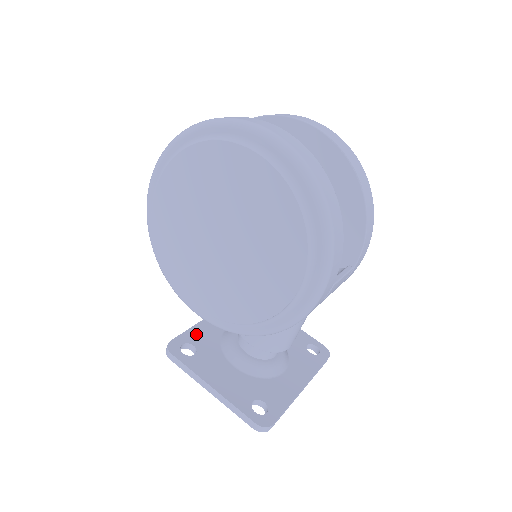
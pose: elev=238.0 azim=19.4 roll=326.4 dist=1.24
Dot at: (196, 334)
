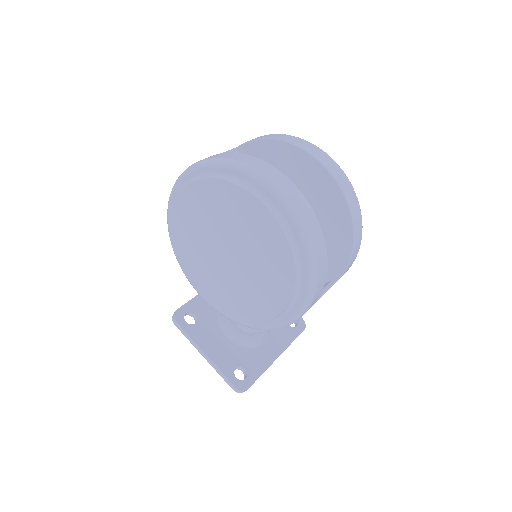
Dot at: (198, 304)
